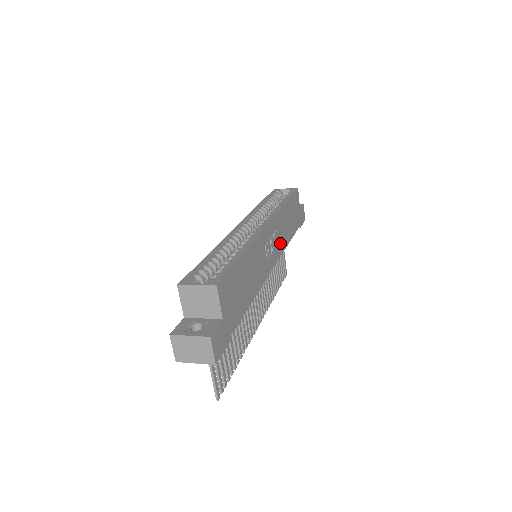
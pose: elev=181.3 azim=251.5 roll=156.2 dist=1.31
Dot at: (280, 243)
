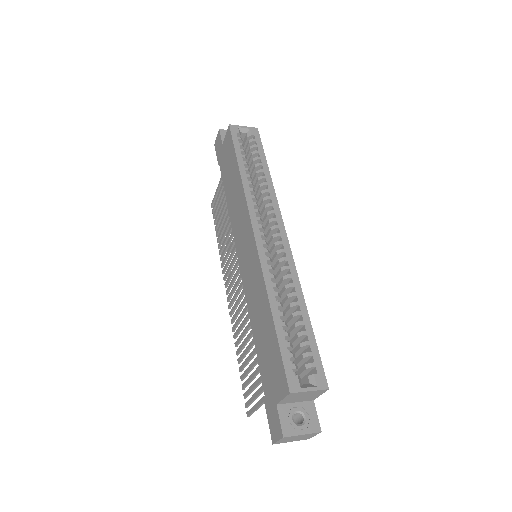
Dot at: occluded
